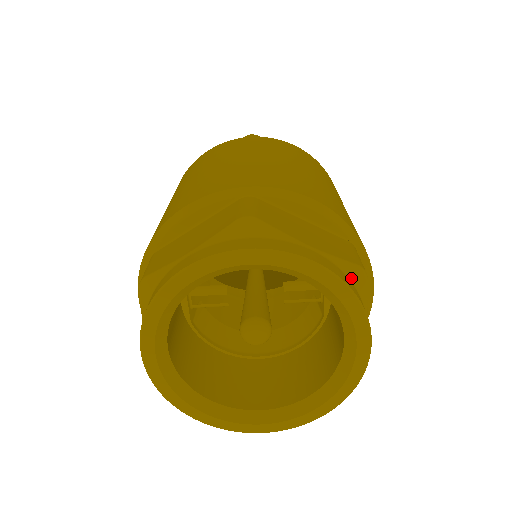
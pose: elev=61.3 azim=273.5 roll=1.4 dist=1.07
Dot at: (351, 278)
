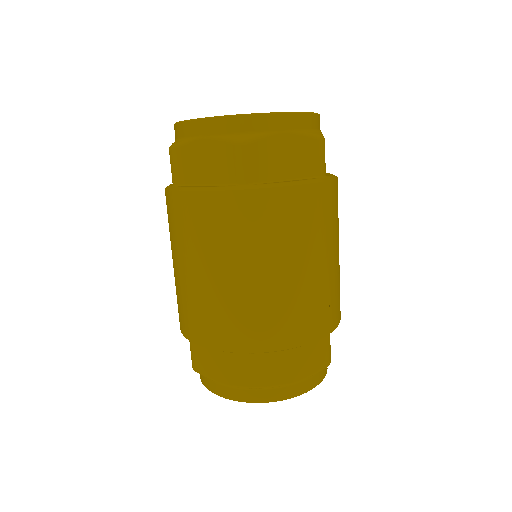
Dot at: occluded
